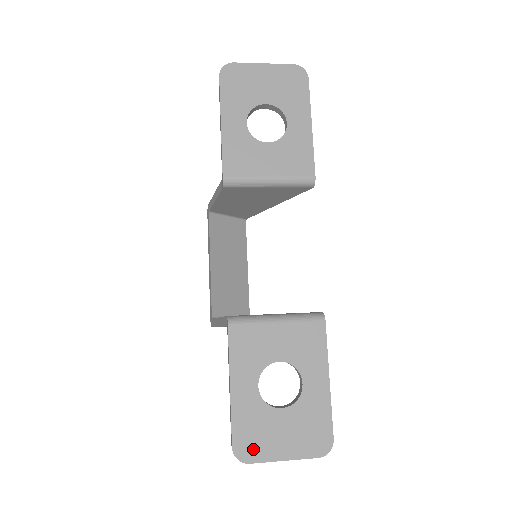
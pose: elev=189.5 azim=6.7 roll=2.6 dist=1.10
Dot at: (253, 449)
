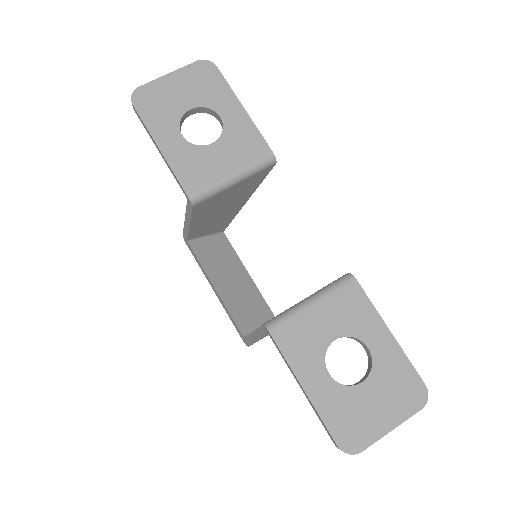
Dot at: (357, 436)
